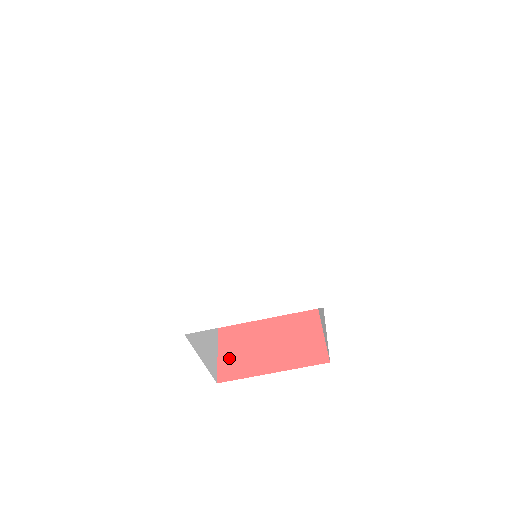
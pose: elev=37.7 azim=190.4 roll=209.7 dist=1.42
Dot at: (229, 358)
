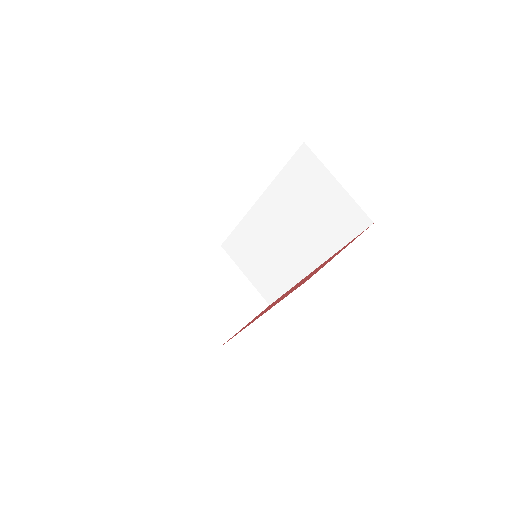
Dot at: (302, 283)
